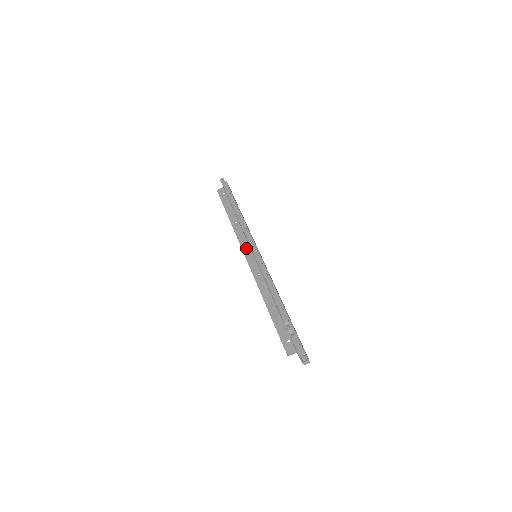
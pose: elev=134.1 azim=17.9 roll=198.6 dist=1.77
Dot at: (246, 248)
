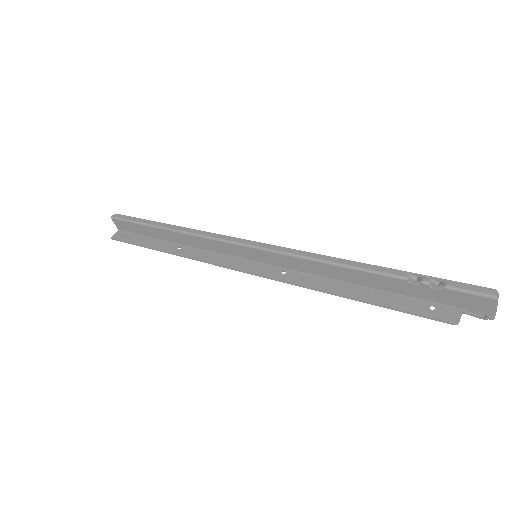
Dot at: (227, 261)
